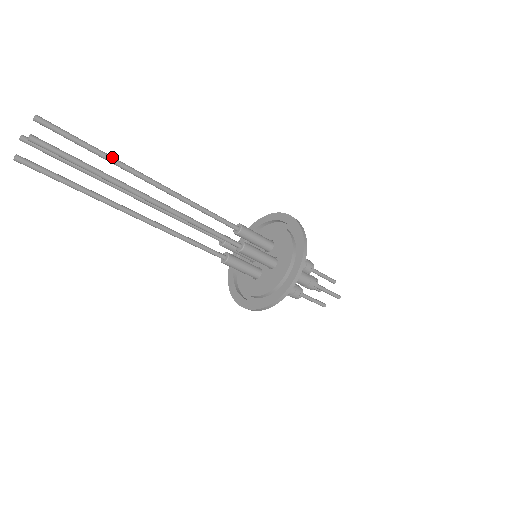
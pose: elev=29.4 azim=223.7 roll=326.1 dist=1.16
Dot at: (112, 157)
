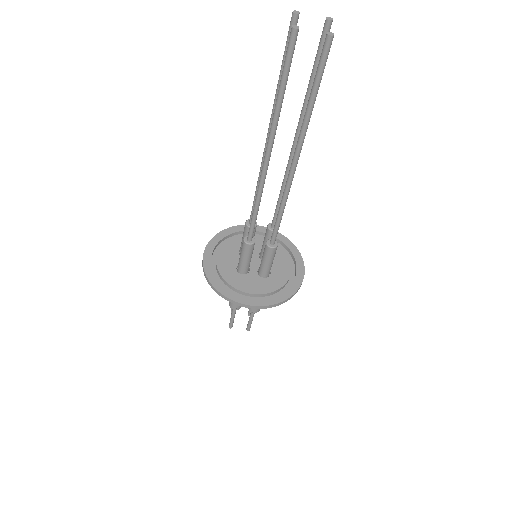
Dot at: occluded
